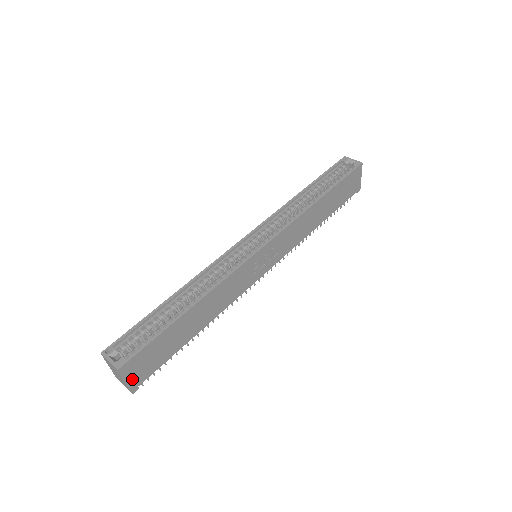
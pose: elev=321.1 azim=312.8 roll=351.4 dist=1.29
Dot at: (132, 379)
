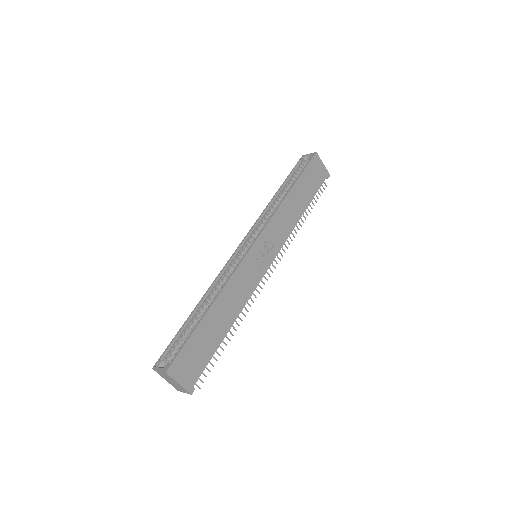
Dot at: (184, 380)
